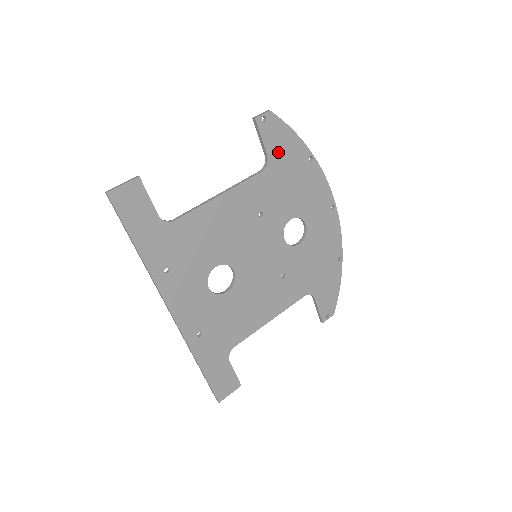
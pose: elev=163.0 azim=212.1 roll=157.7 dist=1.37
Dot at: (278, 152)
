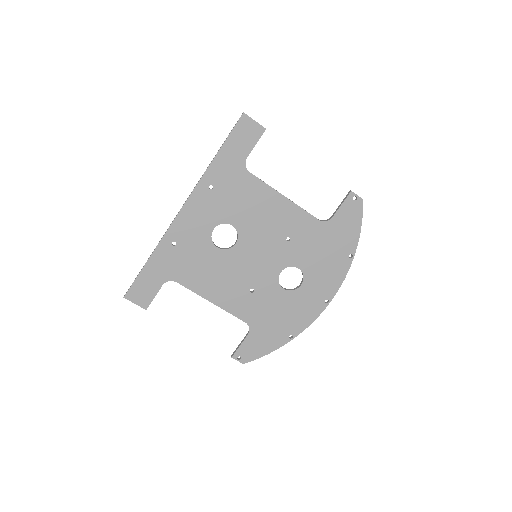
Dot at: (340, 225)
